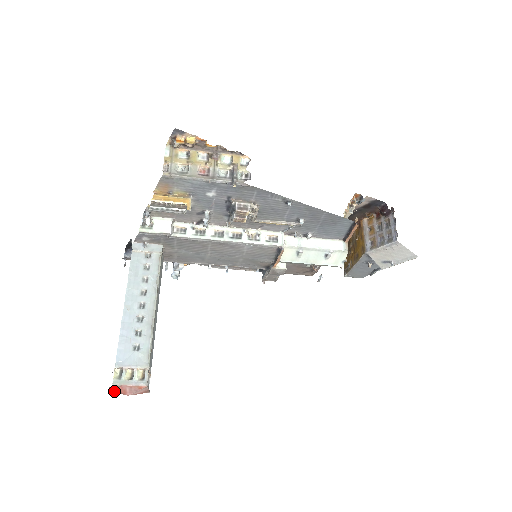
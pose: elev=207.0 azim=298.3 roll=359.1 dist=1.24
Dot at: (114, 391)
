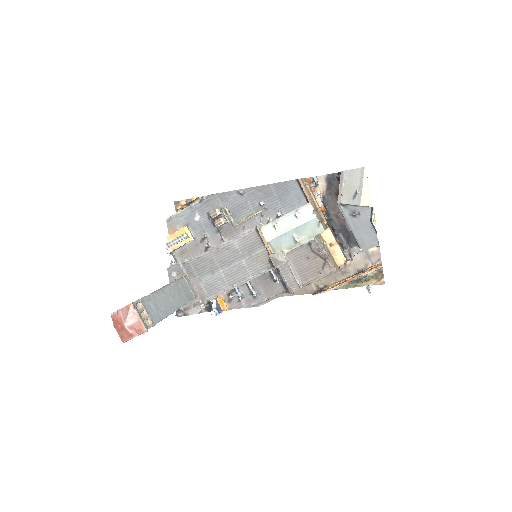
Dot at: (121, 335)
